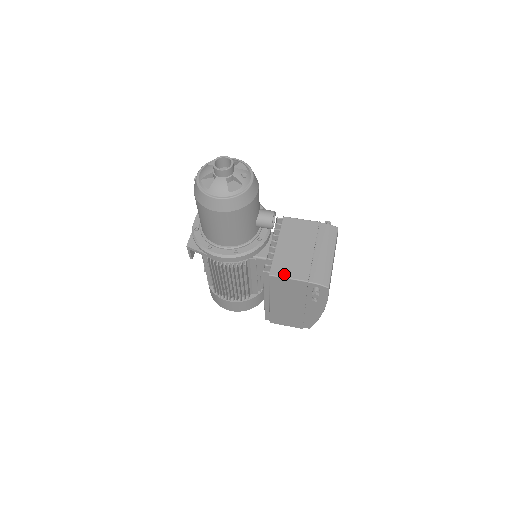
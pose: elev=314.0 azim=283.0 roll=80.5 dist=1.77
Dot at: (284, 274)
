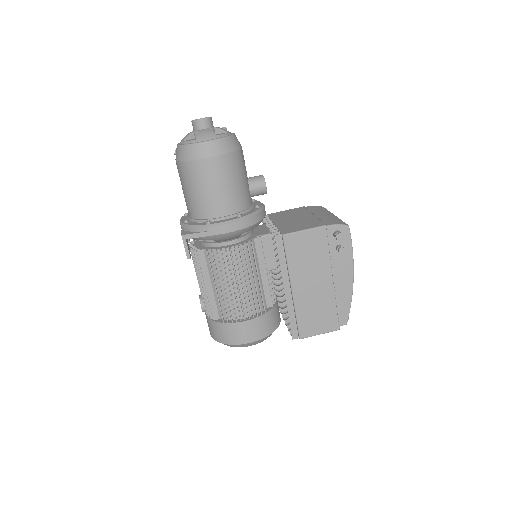
Dot at: (298, 230)
